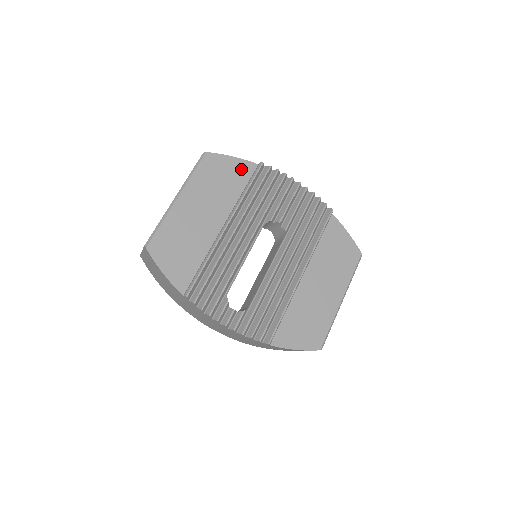
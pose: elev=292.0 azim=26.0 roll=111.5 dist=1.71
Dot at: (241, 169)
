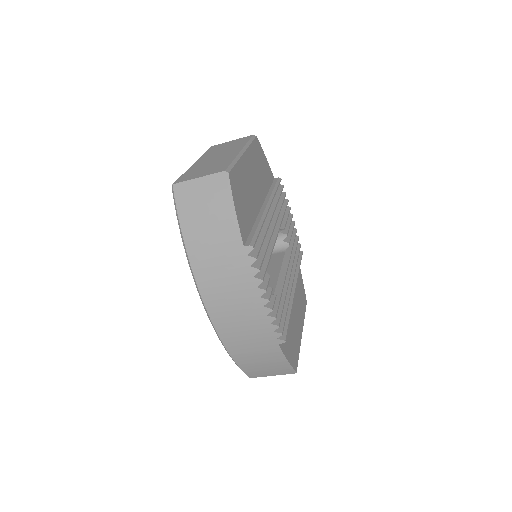
Dot at: (269, 171)
